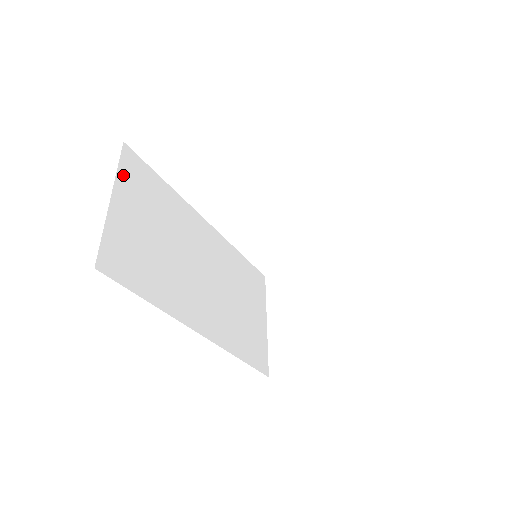
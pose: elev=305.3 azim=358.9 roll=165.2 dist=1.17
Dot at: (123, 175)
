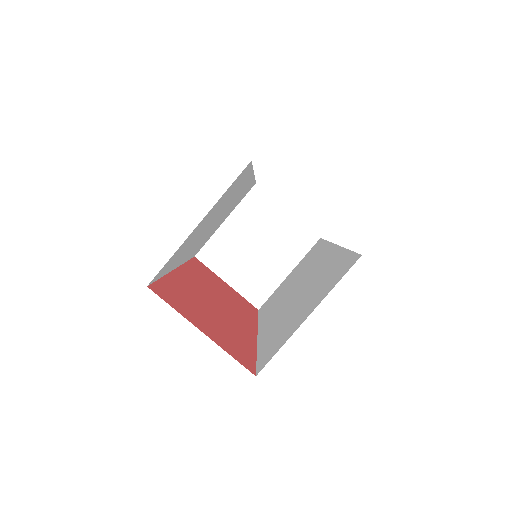
Dot at: (224, 194)
